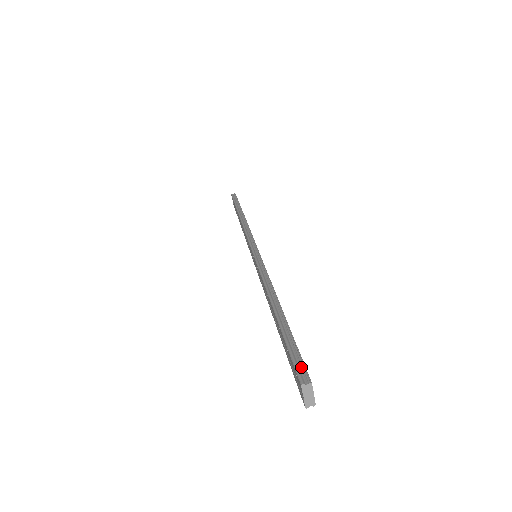
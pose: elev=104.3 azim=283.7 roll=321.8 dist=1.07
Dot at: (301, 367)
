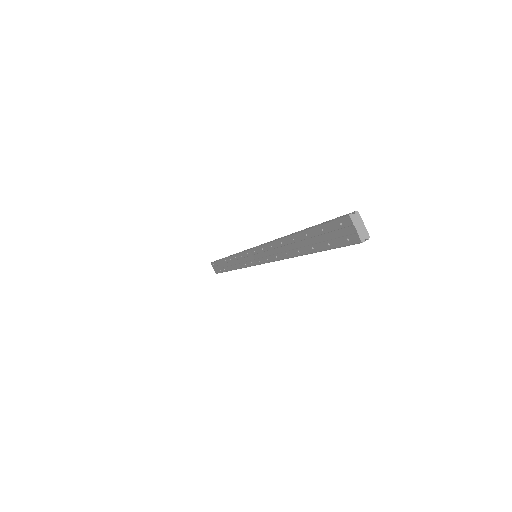
Dot at: (342, 217)
